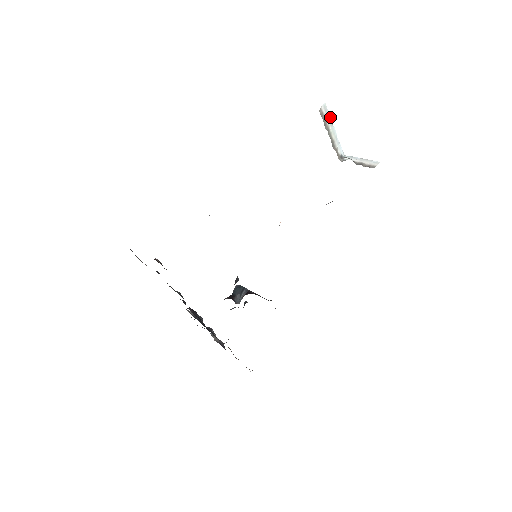
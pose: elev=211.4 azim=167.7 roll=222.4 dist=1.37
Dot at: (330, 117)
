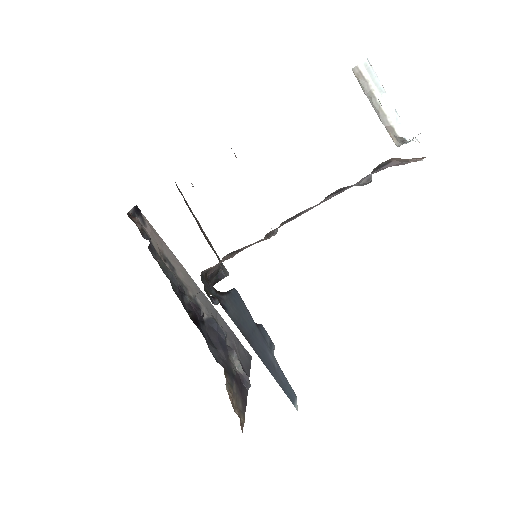
Dot at: (378, 80)
